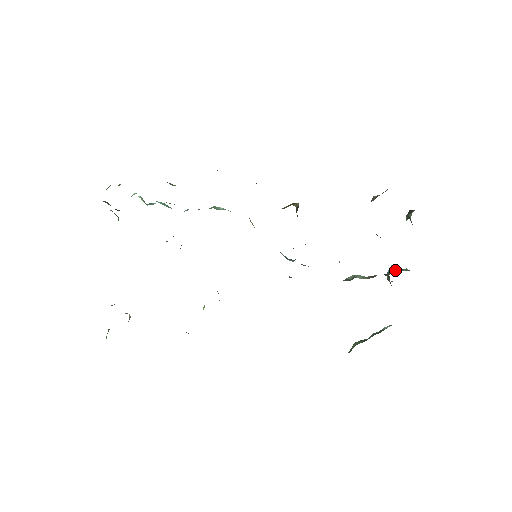
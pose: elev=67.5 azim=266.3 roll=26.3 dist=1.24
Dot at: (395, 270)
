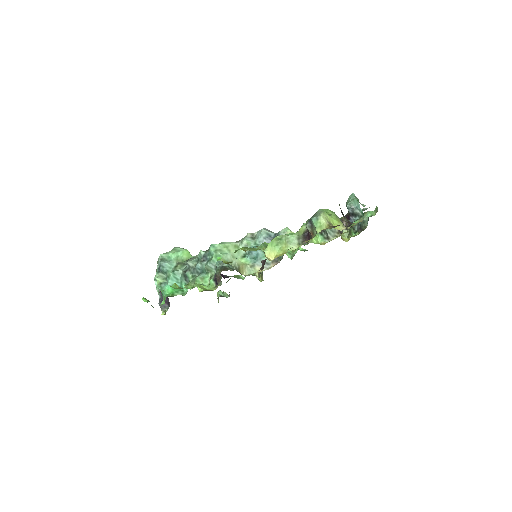
Dot at: (352, 216)
